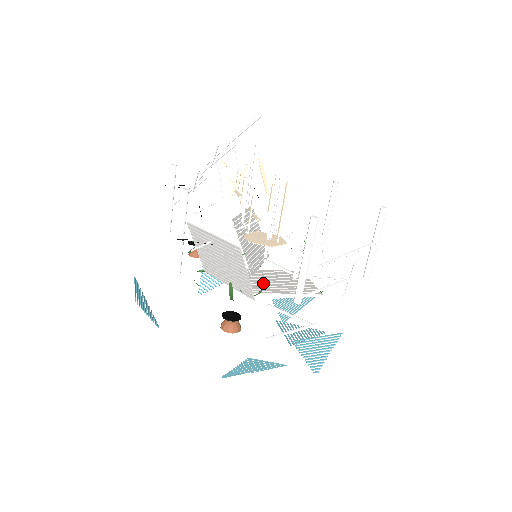
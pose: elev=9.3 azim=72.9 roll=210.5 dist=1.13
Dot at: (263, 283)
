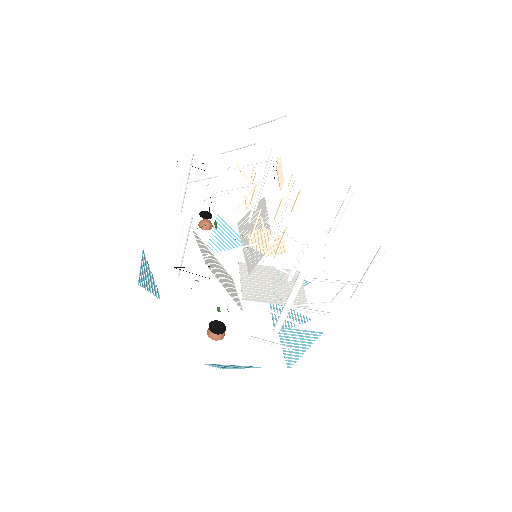
Dot at: (256, 286)
